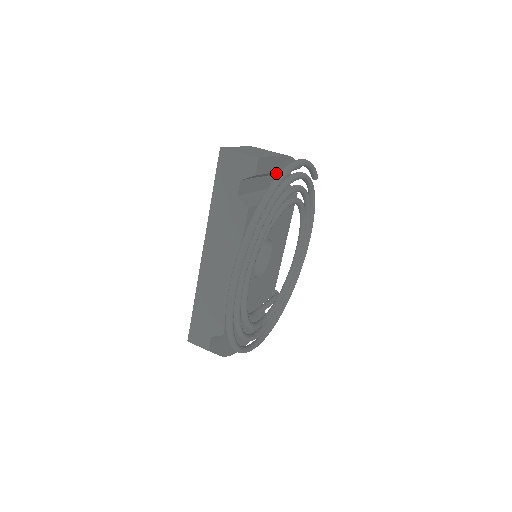
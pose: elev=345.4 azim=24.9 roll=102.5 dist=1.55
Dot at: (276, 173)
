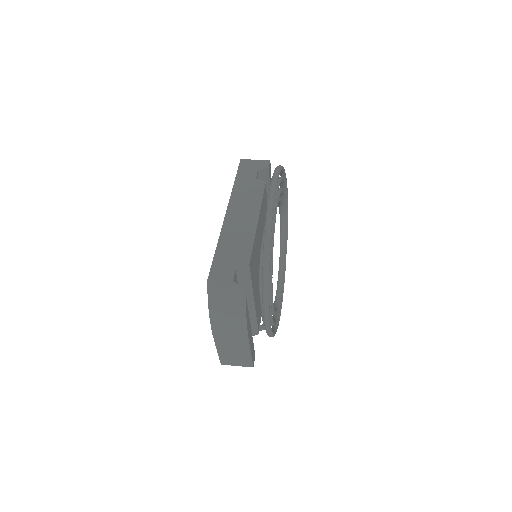
Dot at: occluded
